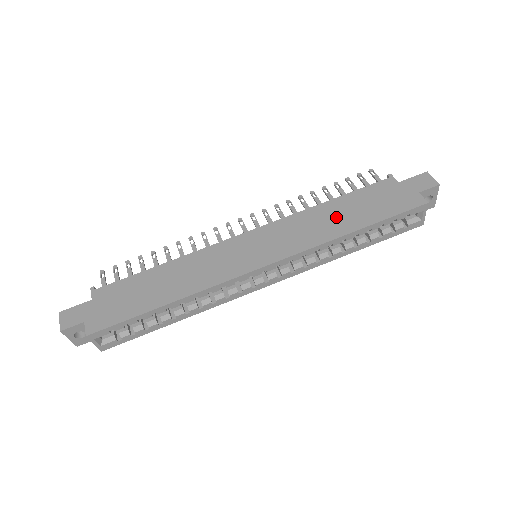
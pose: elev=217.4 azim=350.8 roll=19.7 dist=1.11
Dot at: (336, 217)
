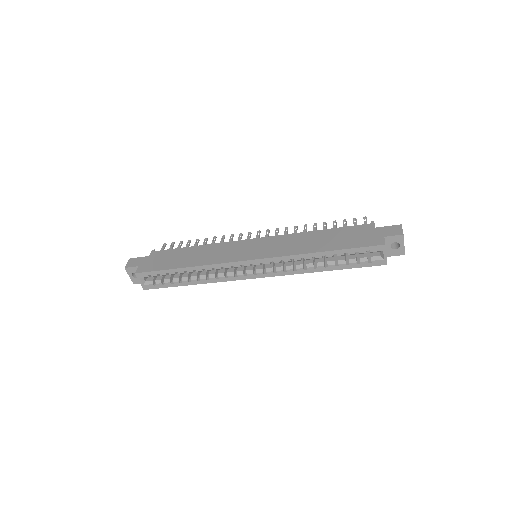
Dot at: (316, 241)
